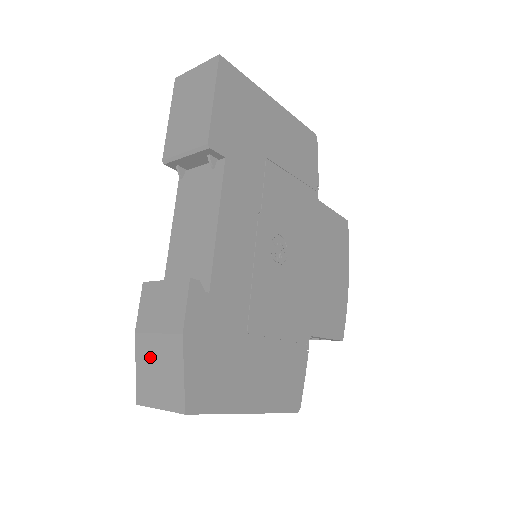
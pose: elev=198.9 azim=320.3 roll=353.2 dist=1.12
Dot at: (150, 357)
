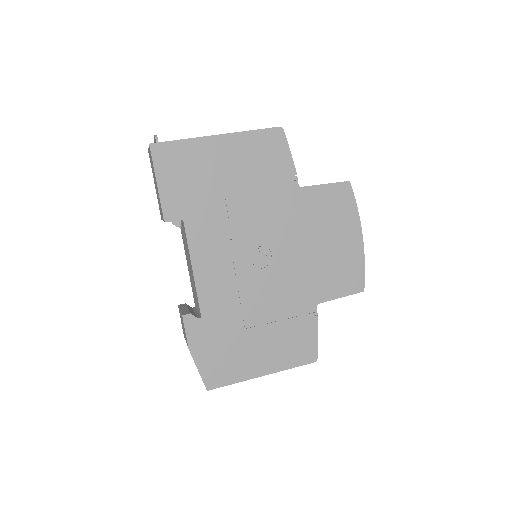
Dot at: occluded
